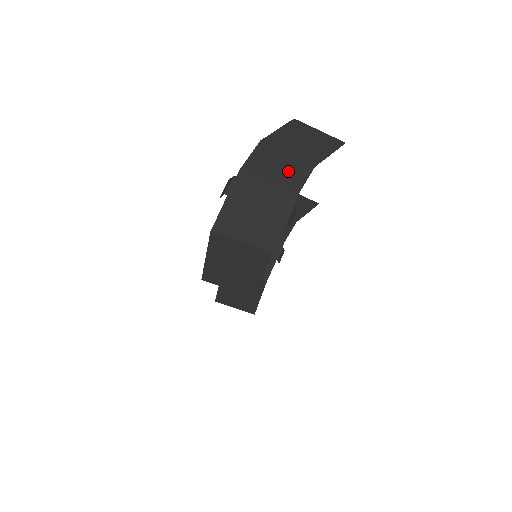
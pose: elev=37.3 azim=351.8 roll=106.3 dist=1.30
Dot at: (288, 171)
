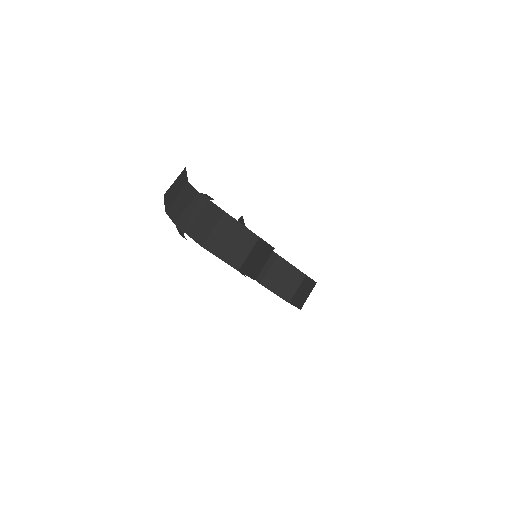
Dot at: (185, 197)
